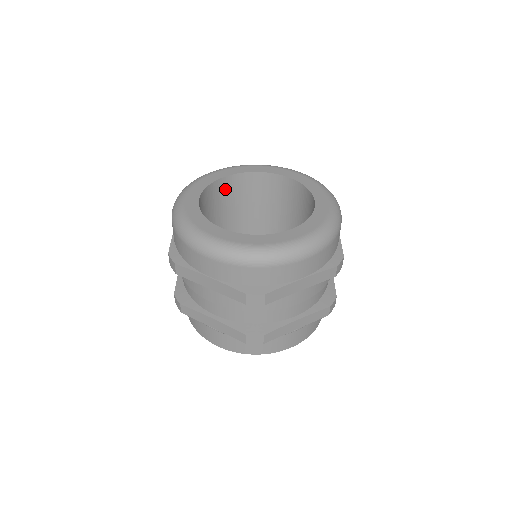
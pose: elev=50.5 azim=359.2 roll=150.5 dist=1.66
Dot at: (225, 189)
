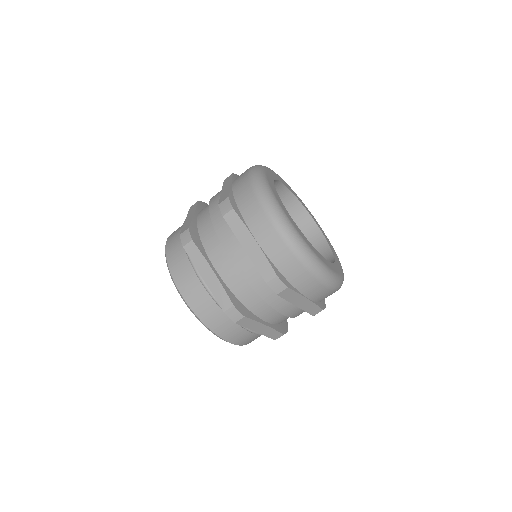
Dot at: occluded
